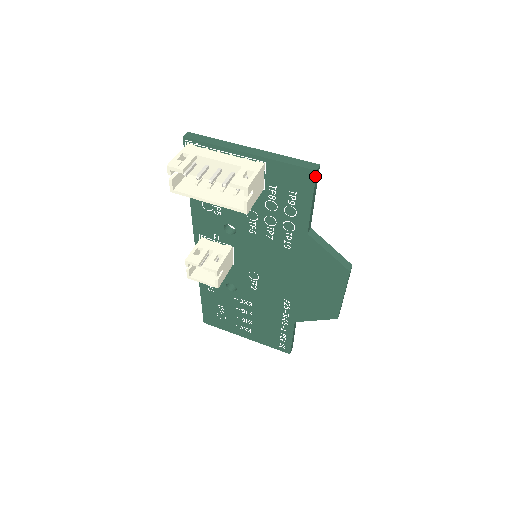
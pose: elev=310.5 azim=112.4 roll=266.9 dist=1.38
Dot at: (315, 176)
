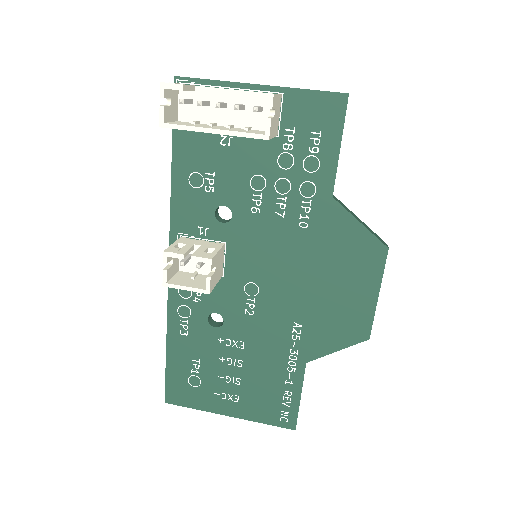
Dot at: (346, 102)
